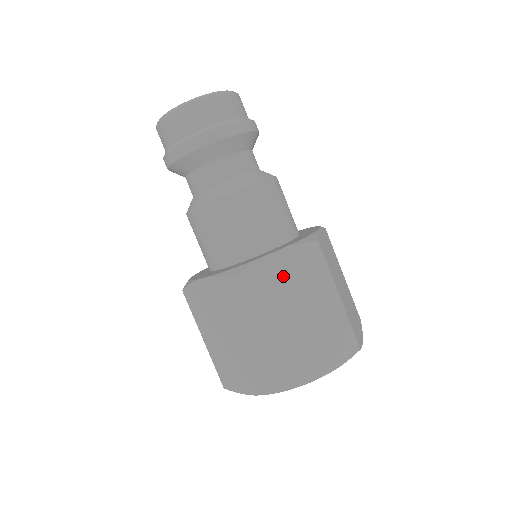
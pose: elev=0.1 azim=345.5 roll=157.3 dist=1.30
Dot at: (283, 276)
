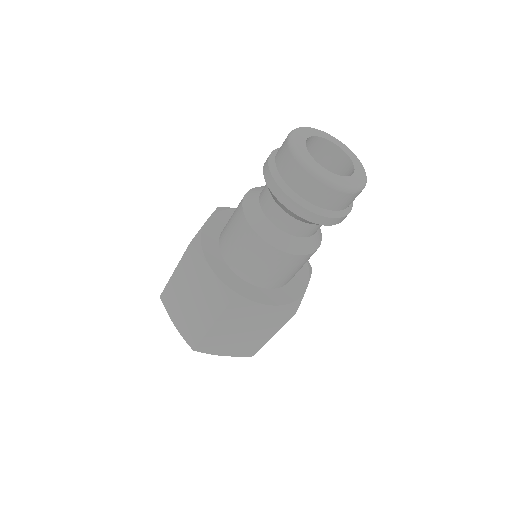
Dot at: (257, 315)
